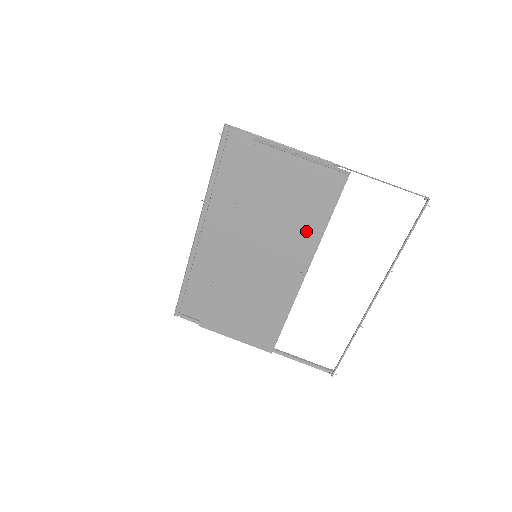
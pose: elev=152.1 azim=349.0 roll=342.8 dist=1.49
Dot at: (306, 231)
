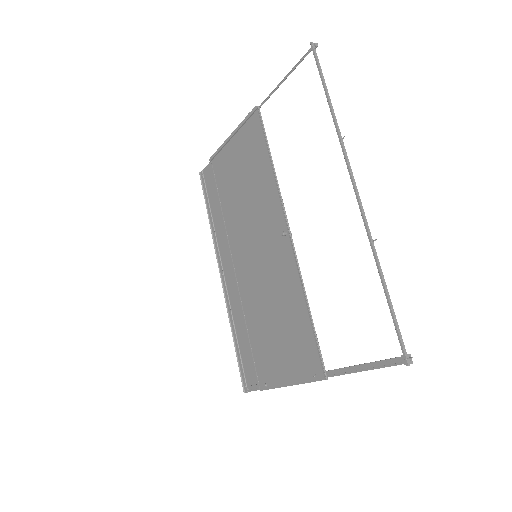
Dot at: (265, 188)
